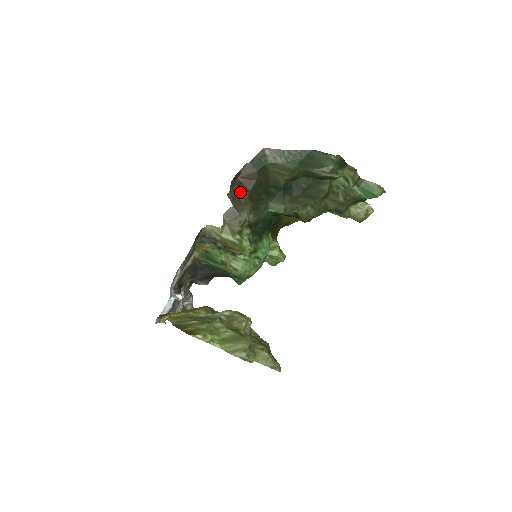
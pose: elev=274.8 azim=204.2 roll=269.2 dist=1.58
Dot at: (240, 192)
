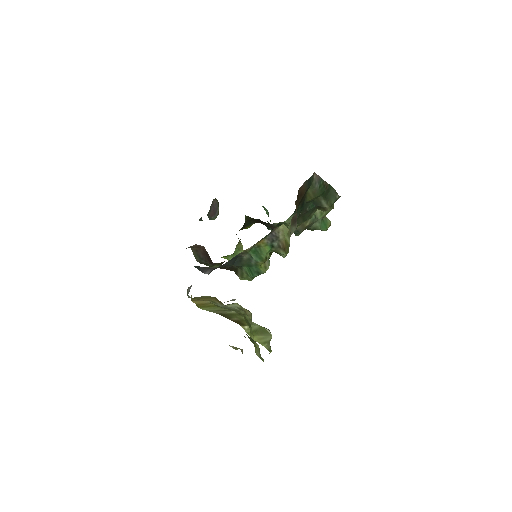
Dot at: (297, 202)
